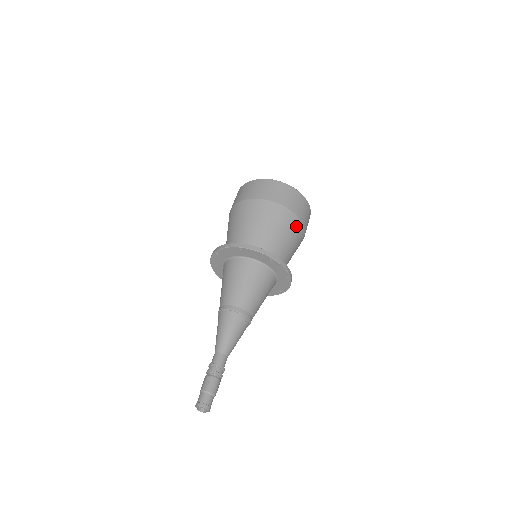
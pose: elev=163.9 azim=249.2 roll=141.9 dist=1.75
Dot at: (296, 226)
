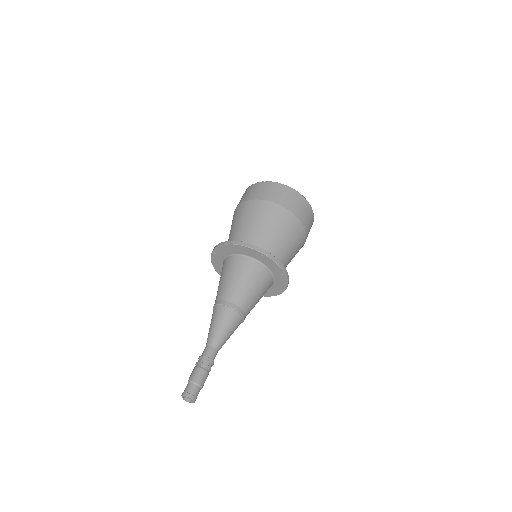
Dot at: (293, 225)
